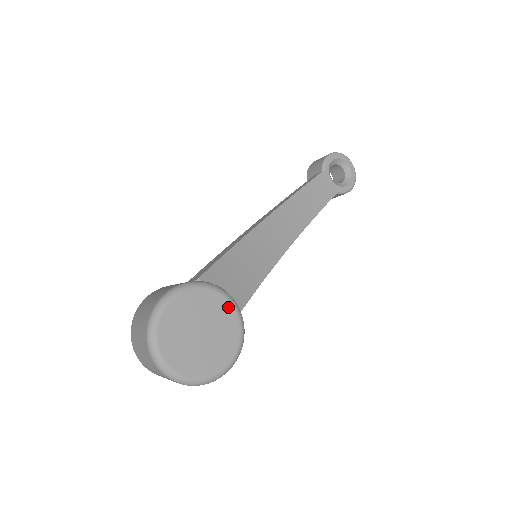
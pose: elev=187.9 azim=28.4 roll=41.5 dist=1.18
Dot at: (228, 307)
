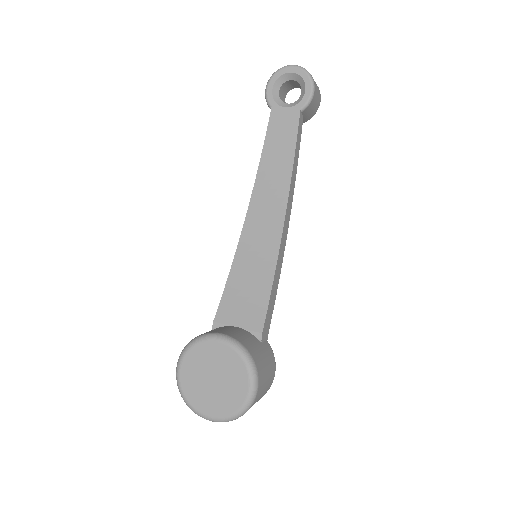
Dot at: (218, 346)
